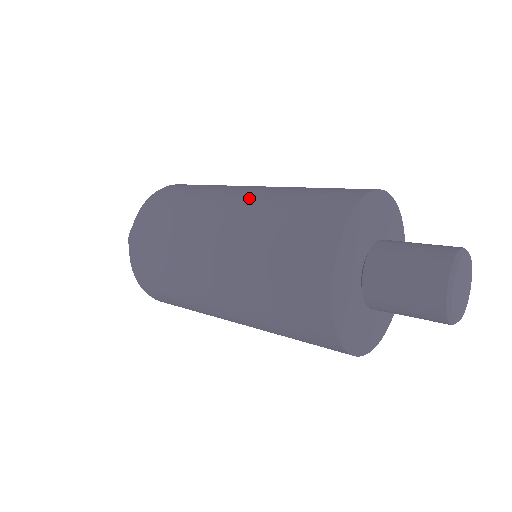
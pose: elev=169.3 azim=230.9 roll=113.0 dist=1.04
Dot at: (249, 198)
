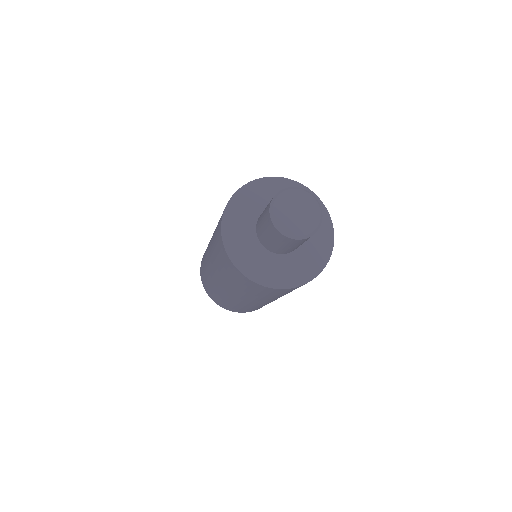
Dot at: occluded
